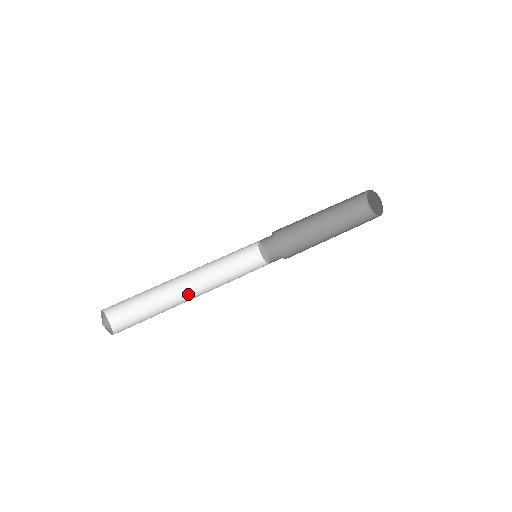
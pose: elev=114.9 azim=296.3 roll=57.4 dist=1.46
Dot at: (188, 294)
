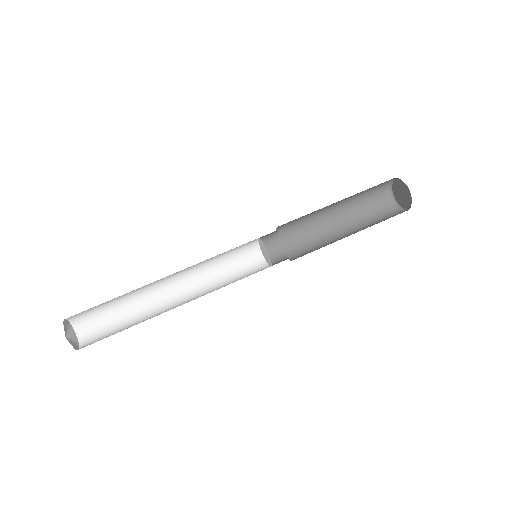
Dot at: (174, 306)
